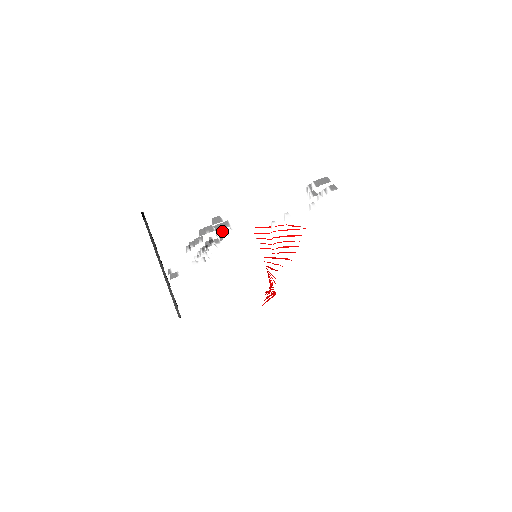
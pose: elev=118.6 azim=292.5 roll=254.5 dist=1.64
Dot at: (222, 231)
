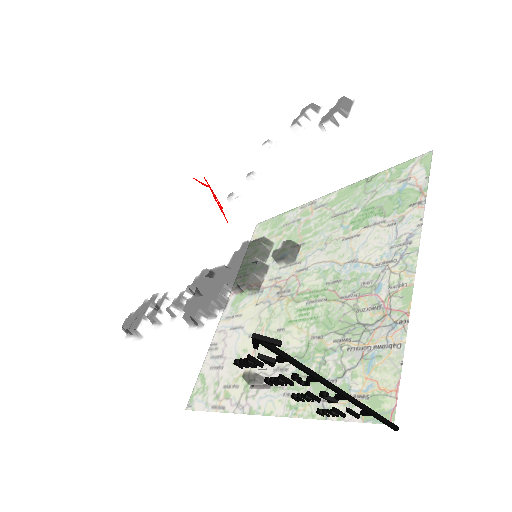
Dot at: (269, 258)
